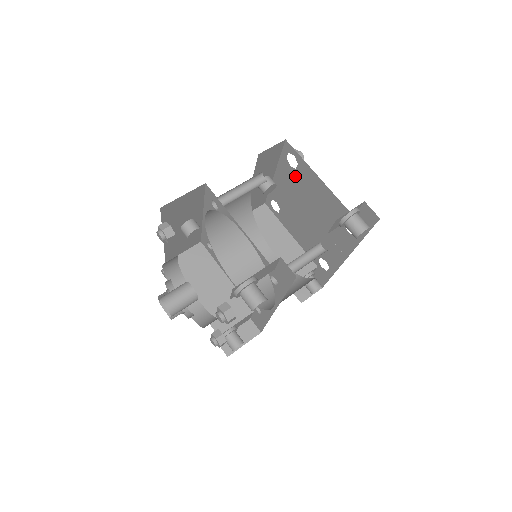
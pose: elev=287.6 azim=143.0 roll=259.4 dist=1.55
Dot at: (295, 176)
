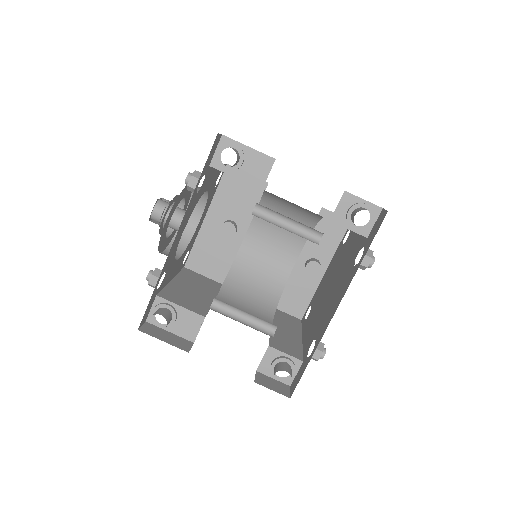
Dot at: (341, 251)
